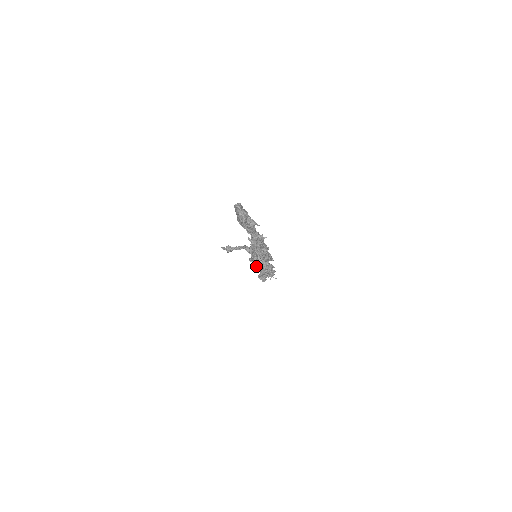
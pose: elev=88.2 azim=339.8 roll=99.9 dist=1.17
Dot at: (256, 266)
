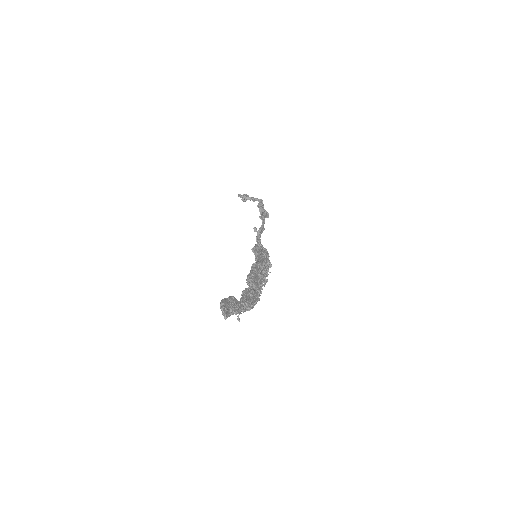
Dot at: occluded
